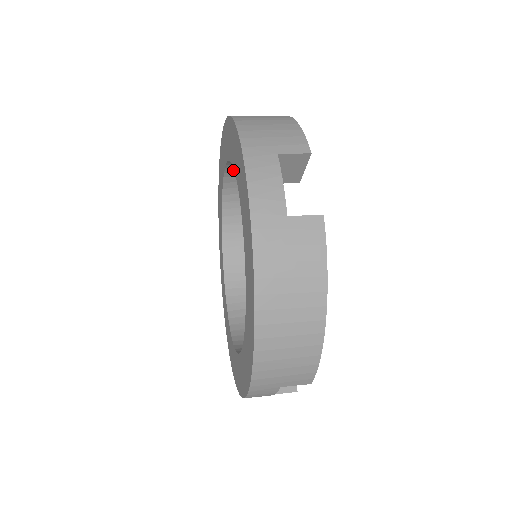
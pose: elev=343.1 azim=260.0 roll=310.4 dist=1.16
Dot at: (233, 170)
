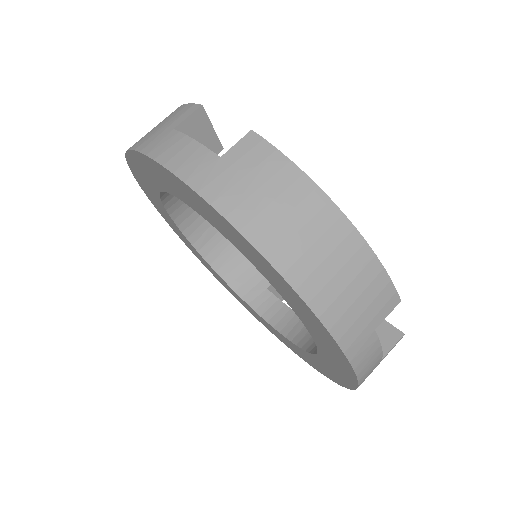
Dot at: occluded
